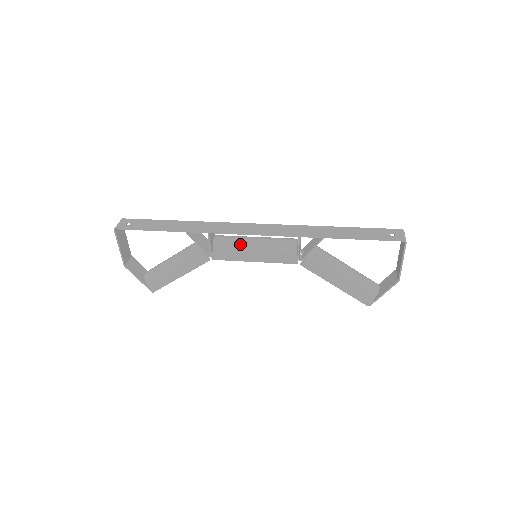
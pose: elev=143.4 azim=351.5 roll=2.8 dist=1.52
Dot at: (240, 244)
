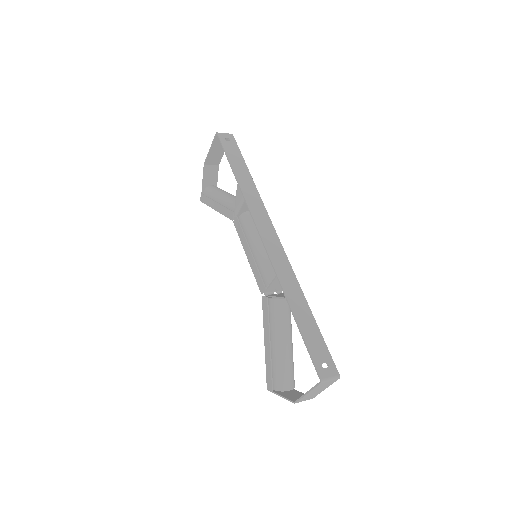
Dot at: (253, 234)
